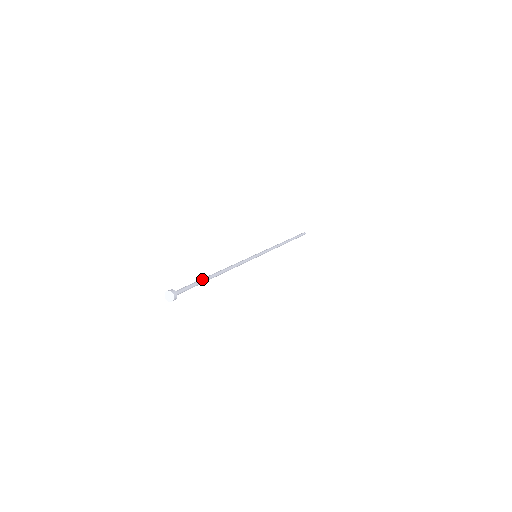
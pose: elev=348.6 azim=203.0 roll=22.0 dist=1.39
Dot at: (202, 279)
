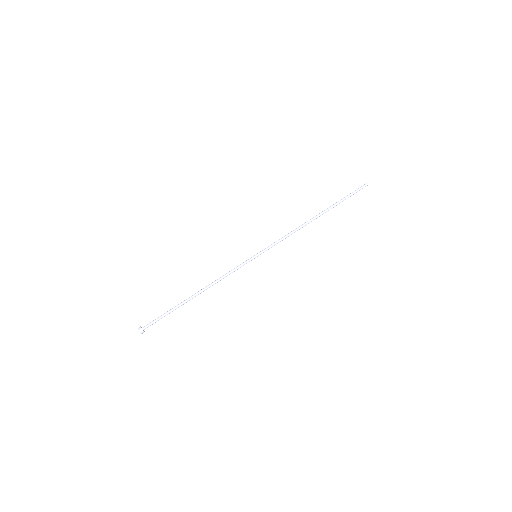
Dot at: occluded
